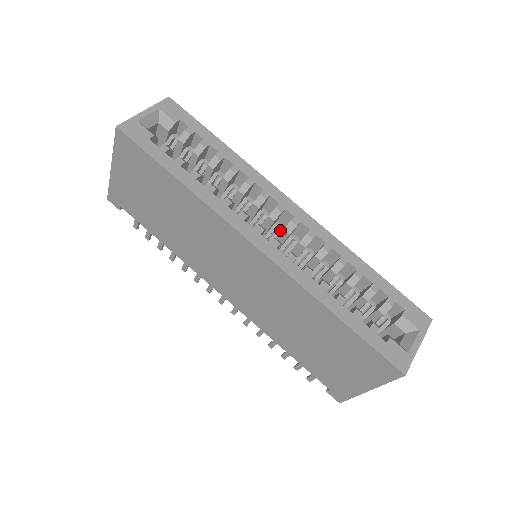
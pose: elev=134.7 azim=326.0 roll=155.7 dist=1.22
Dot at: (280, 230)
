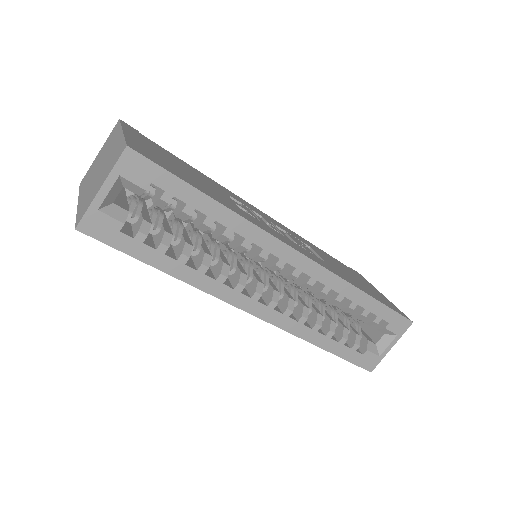
Dot at: (280, 269)
